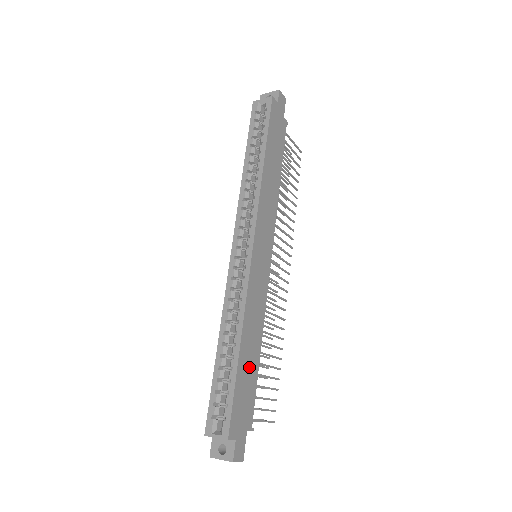
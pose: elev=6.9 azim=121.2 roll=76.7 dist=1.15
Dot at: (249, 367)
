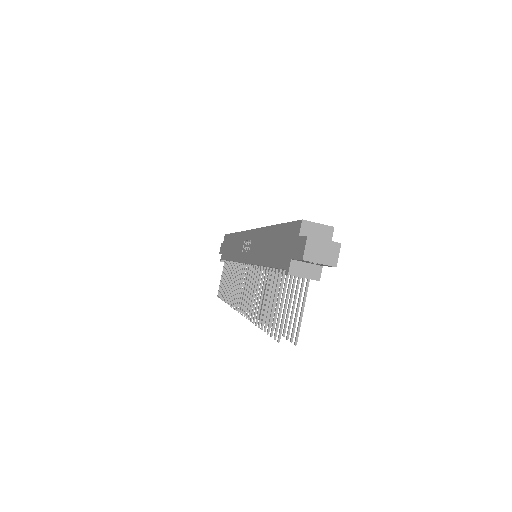
Dot at: occluded
